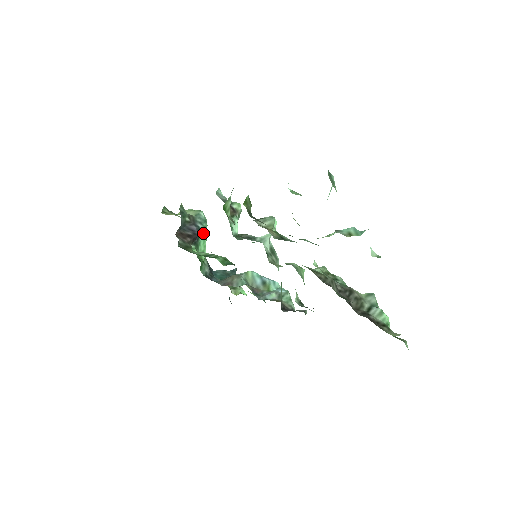
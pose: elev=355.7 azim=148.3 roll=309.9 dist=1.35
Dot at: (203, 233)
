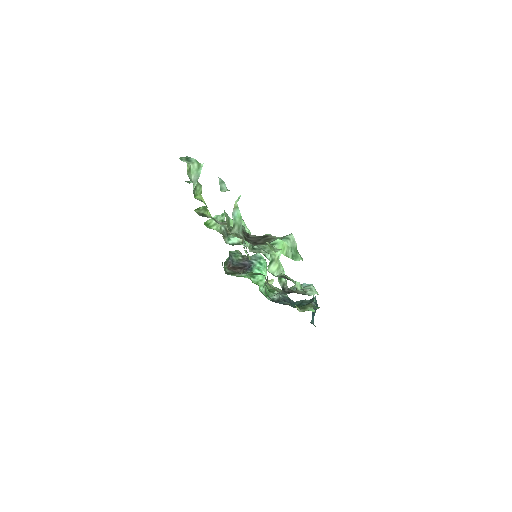
Dot at: (258, 266)
